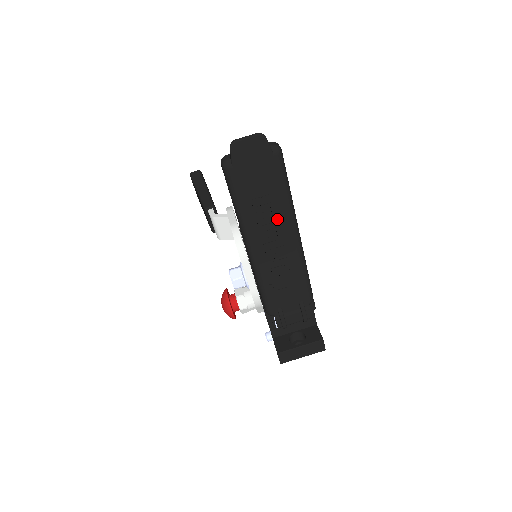
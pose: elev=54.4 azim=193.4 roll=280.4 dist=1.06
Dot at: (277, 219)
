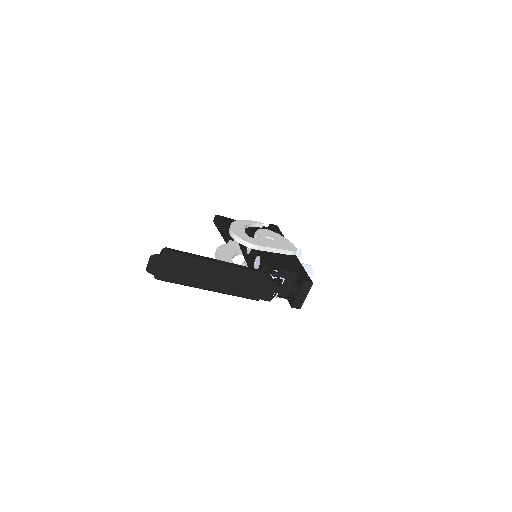
Dot at: (201, 271)
